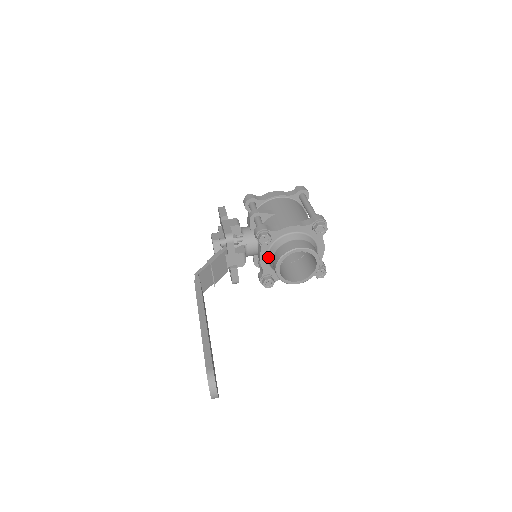
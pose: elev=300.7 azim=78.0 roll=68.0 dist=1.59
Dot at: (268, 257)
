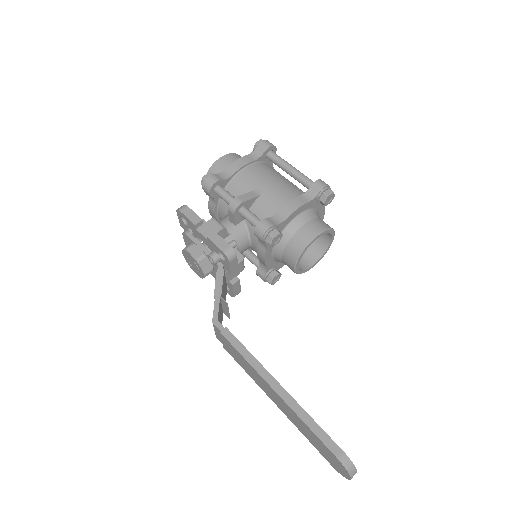
Dot at: (273, 253)
